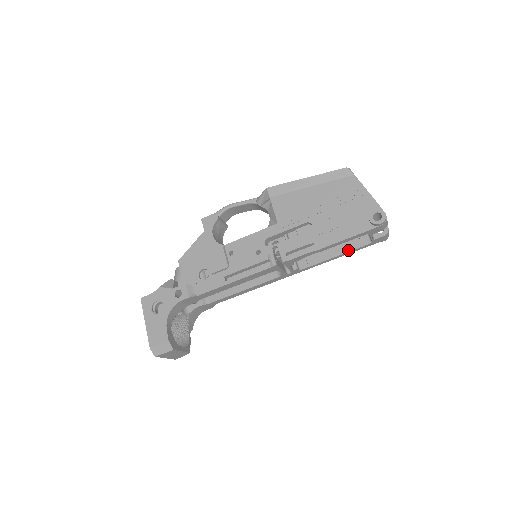
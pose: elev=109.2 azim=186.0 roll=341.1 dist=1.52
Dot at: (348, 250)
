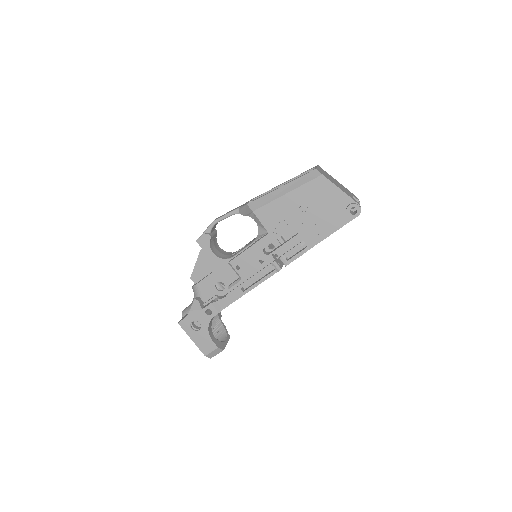
Dot at: occluded
